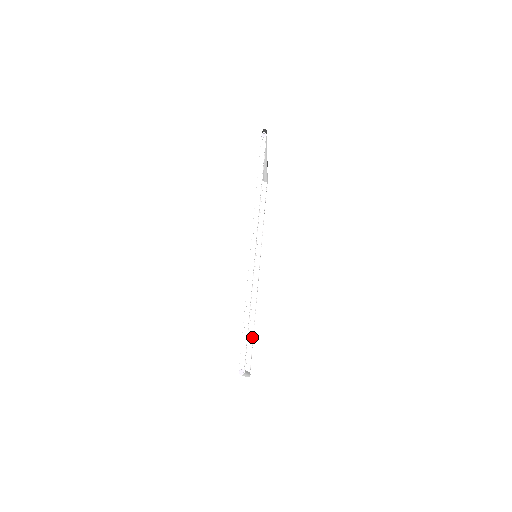
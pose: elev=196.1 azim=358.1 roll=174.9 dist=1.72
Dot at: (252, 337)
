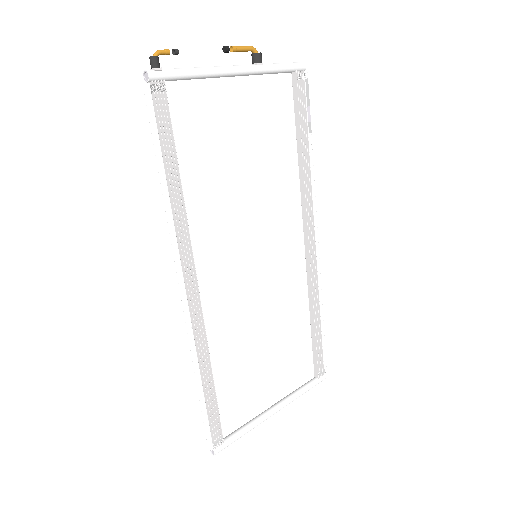
Dot at: (314, 337)
